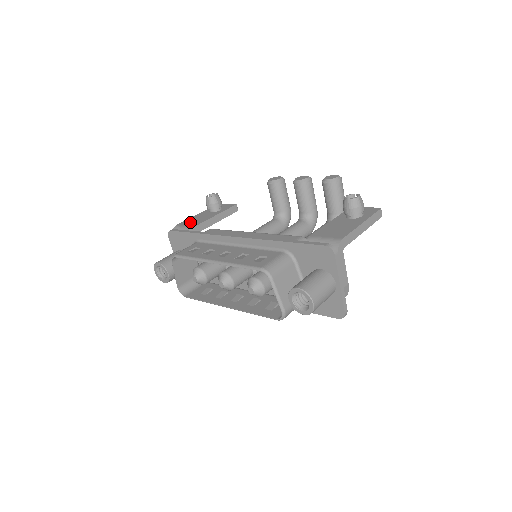
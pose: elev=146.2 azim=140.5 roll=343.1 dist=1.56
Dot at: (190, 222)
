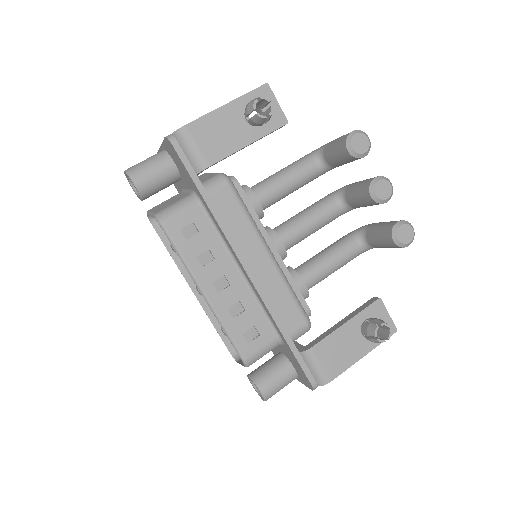
Dot at: (207, 137)
